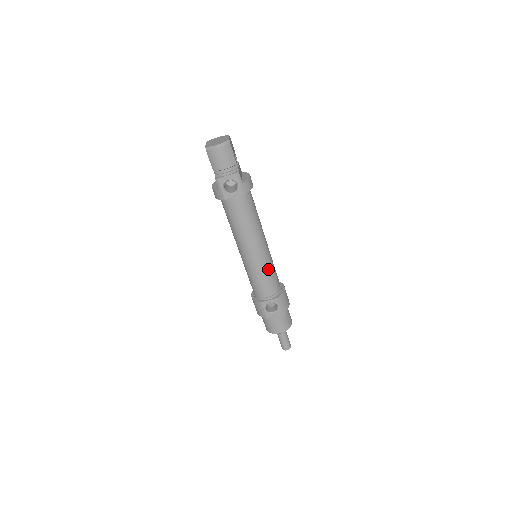
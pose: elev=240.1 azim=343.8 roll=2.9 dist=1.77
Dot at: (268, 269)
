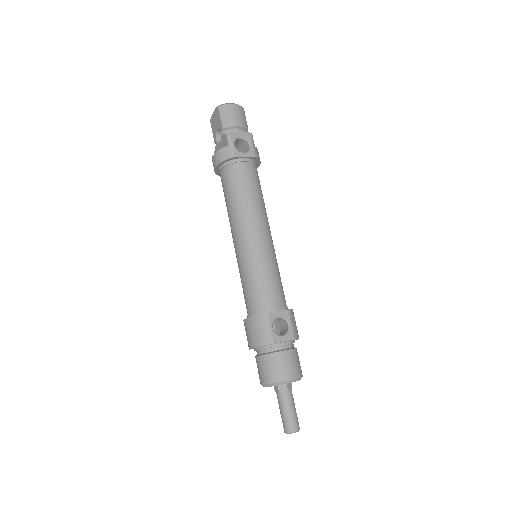
Dot at: (276, 266)
